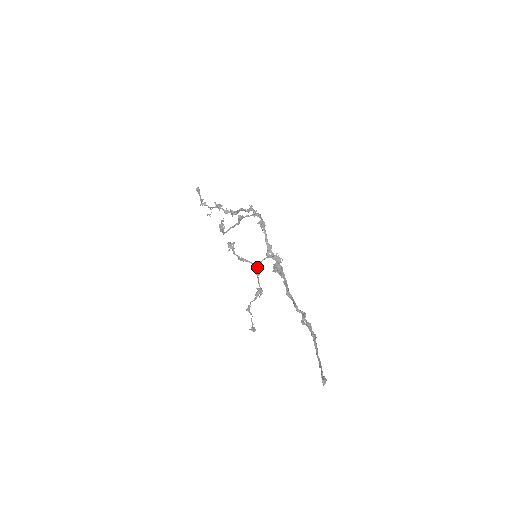
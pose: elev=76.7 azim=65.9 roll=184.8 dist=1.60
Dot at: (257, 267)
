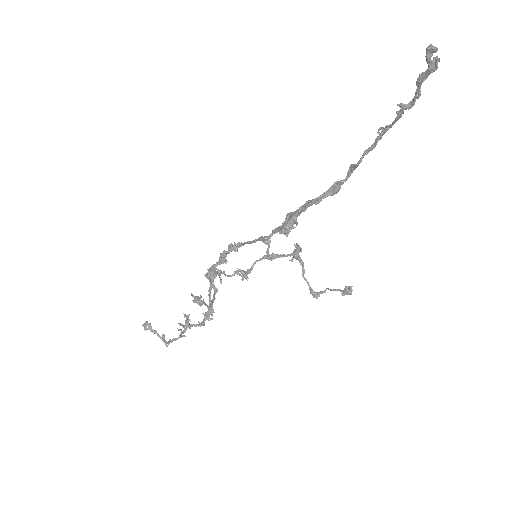
Dot at: (268, 256)
